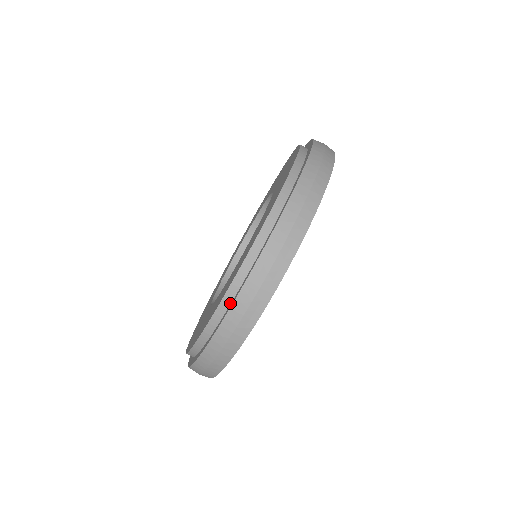
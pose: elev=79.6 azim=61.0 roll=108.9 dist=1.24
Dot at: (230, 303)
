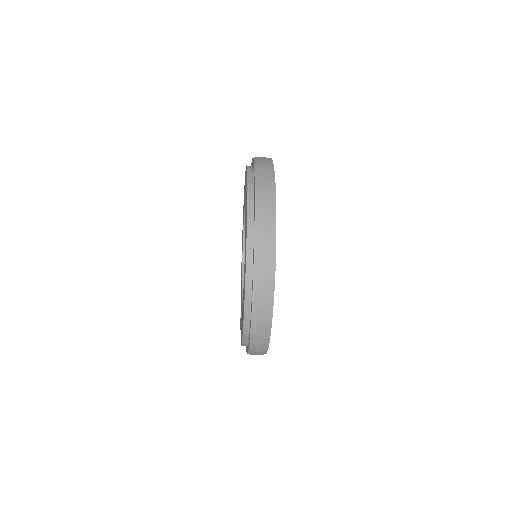
Dot at: (250, 322)
